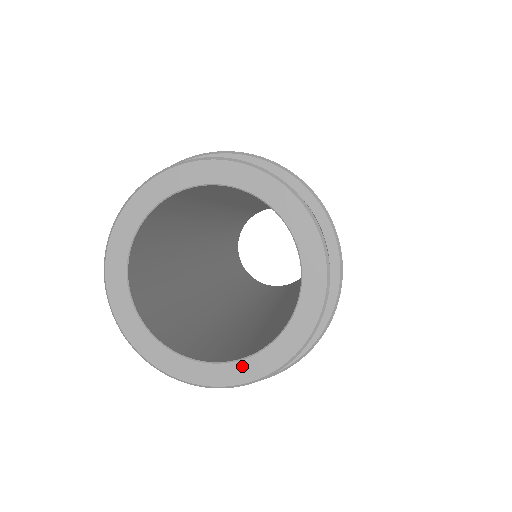
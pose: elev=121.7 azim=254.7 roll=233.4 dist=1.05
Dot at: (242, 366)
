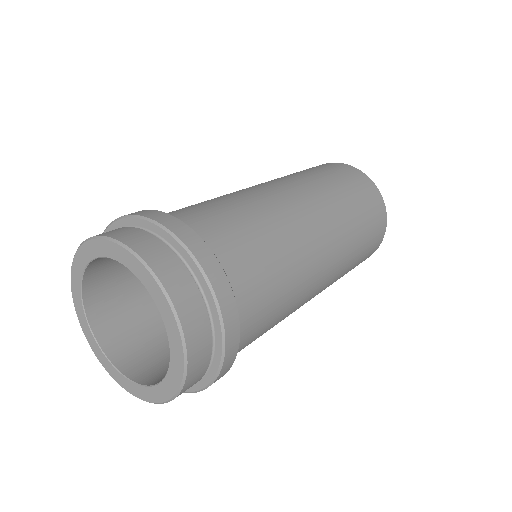
Dot at: (111, 367)
